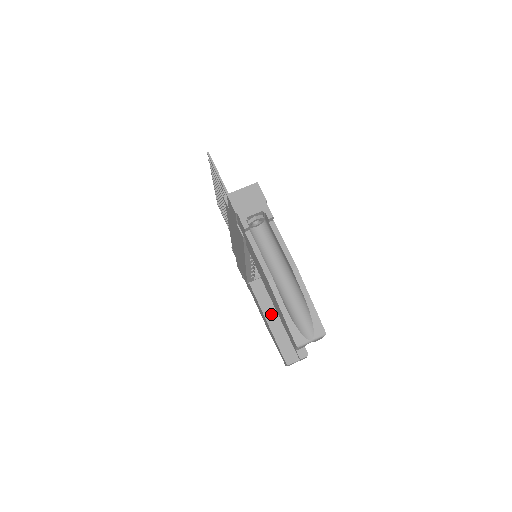
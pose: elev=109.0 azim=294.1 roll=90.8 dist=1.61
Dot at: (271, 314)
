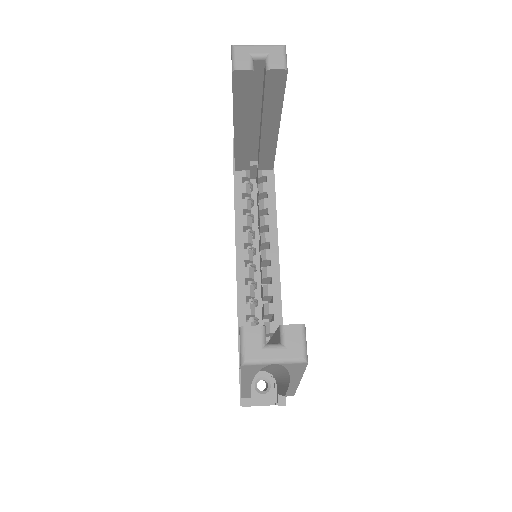
Dot at: occluded
